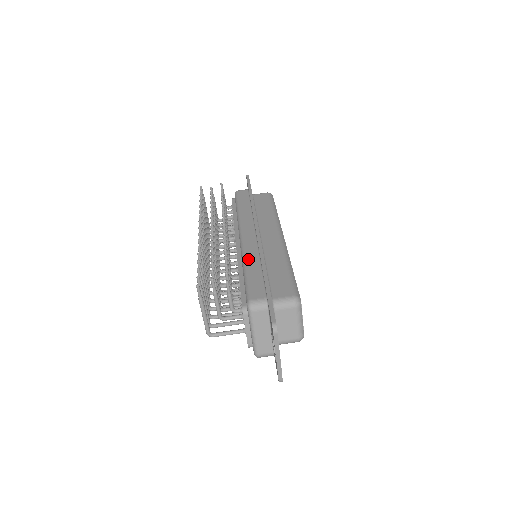
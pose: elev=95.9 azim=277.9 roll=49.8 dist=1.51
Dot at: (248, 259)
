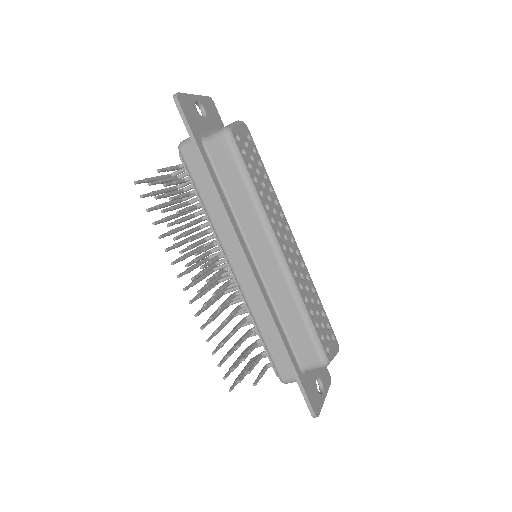
Dot at: (257, 317)
